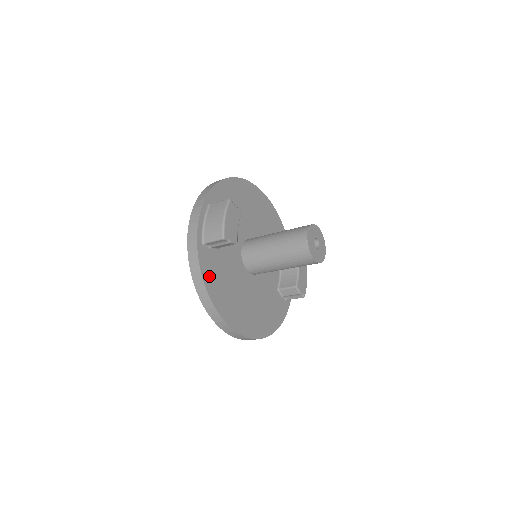
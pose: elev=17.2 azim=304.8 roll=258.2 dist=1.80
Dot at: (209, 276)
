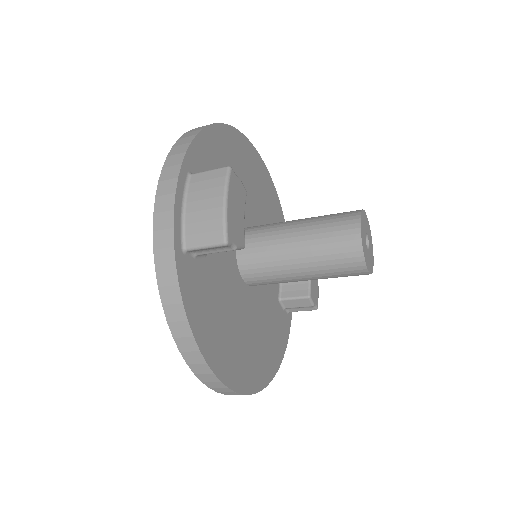
Dot at: (196, 309)
